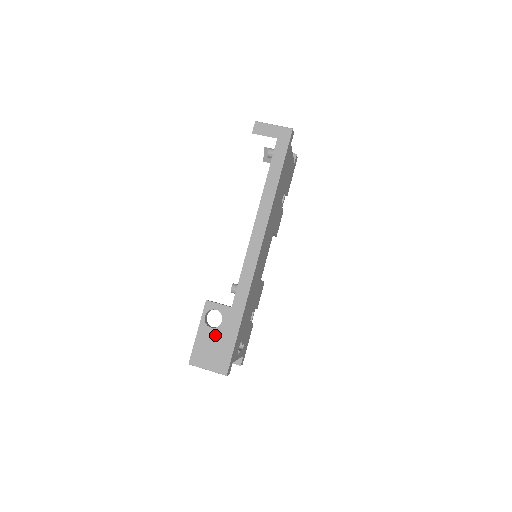
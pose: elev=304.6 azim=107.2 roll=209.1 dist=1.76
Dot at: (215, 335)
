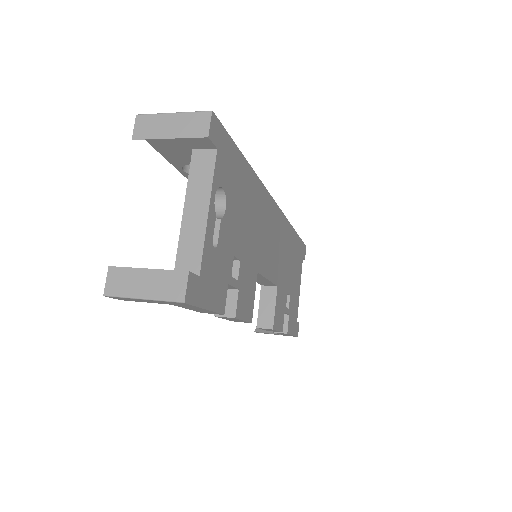
Dot at: occluded
